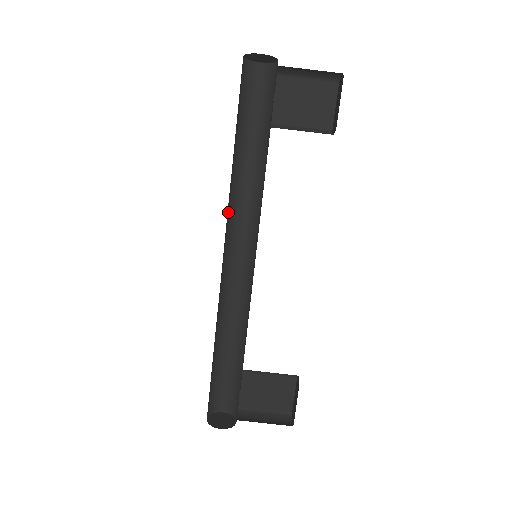
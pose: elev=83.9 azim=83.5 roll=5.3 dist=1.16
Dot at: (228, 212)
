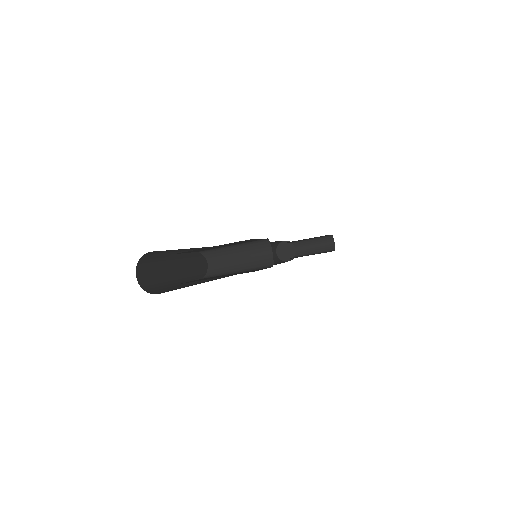
Dot at: occluded
